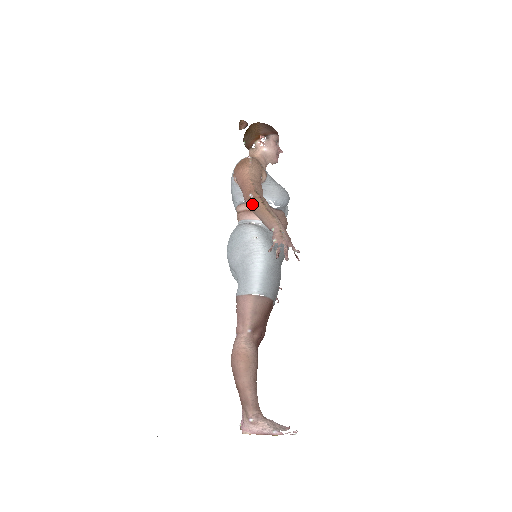
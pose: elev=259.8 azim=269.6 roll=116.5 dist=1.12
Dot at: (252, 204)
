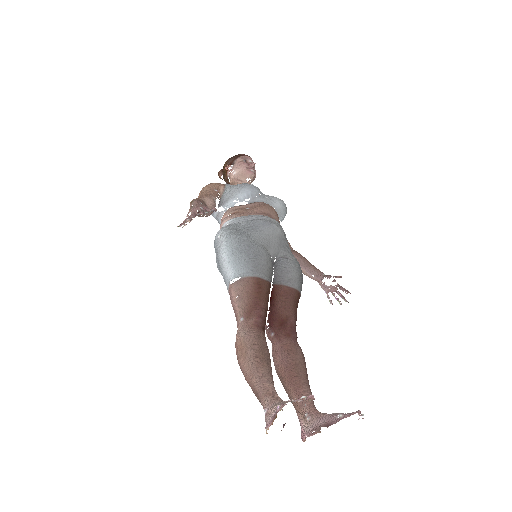
Dot at: occluded
